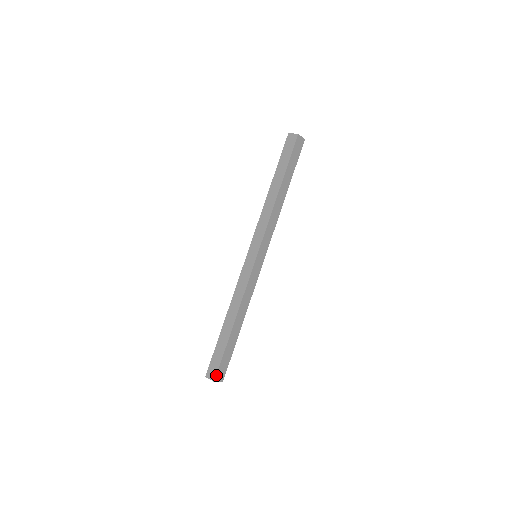
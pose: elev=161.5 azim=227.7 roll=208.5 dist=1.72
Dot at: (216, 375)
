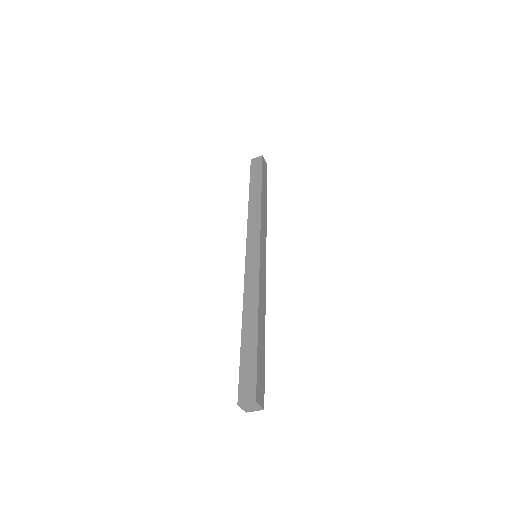
Dot at: (256, 391)
